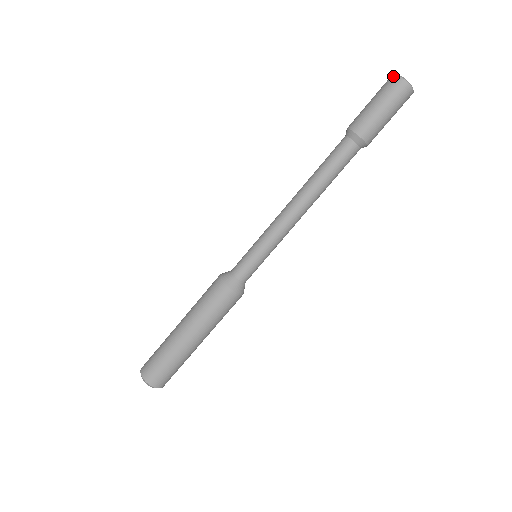
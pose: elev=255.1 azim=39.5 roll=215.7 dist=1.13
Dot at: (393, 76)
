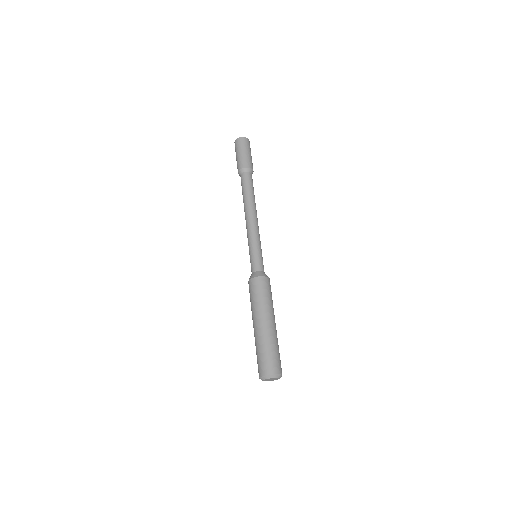
Dot at: occluded
